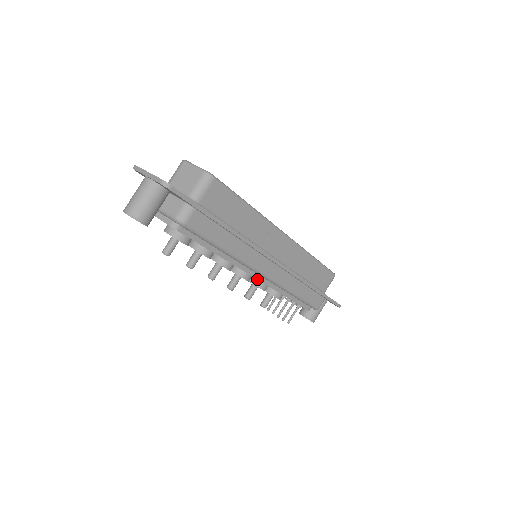
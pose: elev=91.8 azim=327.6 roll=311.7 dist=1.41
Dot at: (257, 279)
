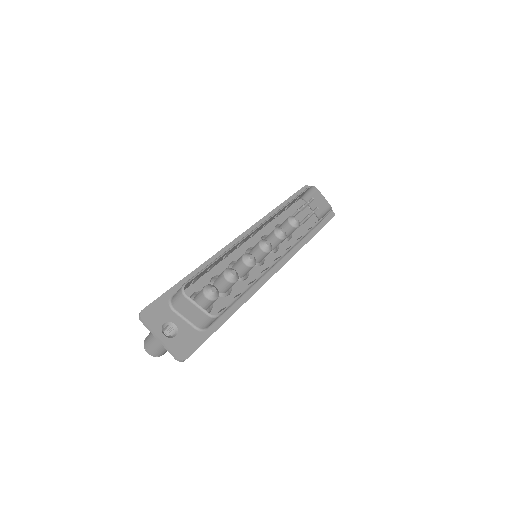
Dot at: occluded
